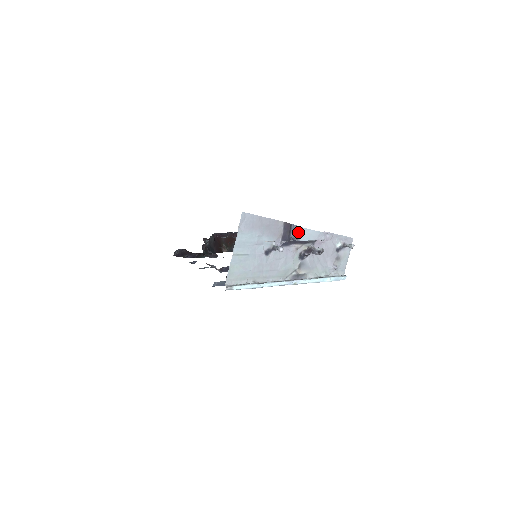
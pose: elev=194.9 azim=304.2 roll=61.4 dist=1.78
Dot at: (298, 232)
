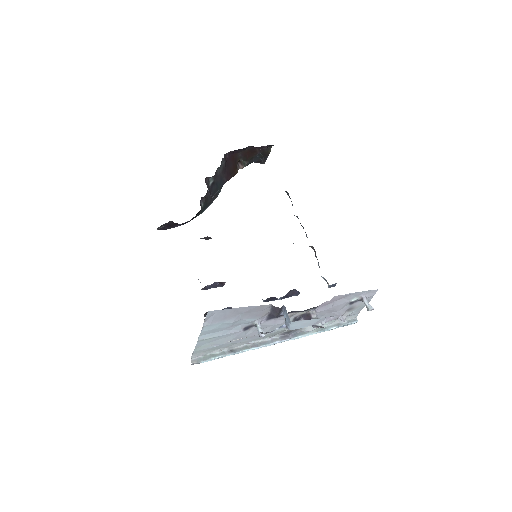
Dot at: (288, 323)
